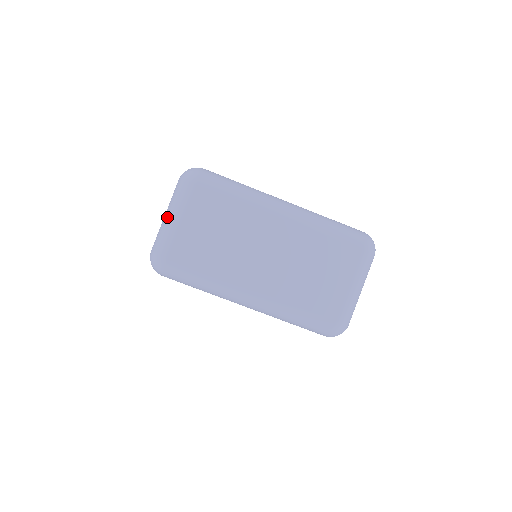
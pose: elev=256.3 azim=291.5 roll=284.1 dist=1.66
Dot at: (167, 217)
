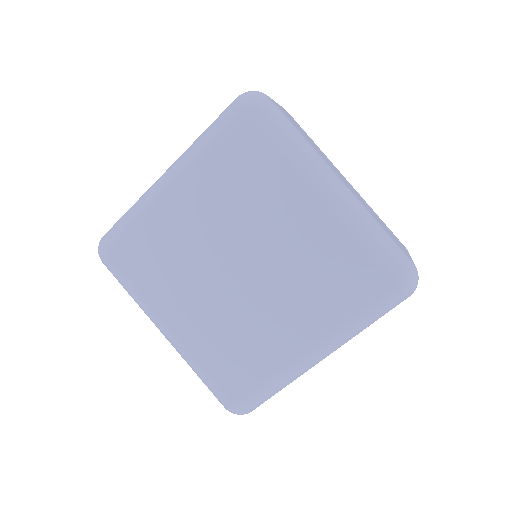
Dot at: occluded
